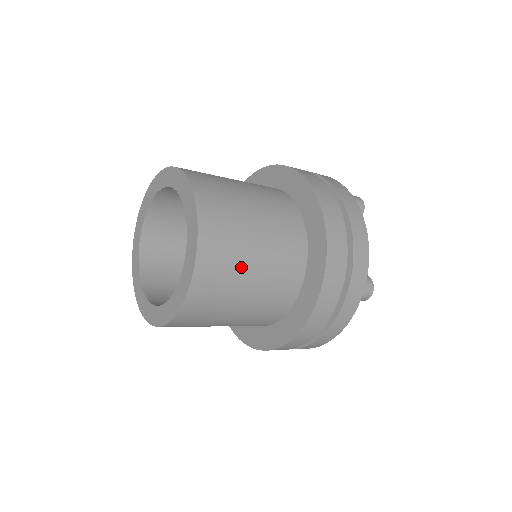
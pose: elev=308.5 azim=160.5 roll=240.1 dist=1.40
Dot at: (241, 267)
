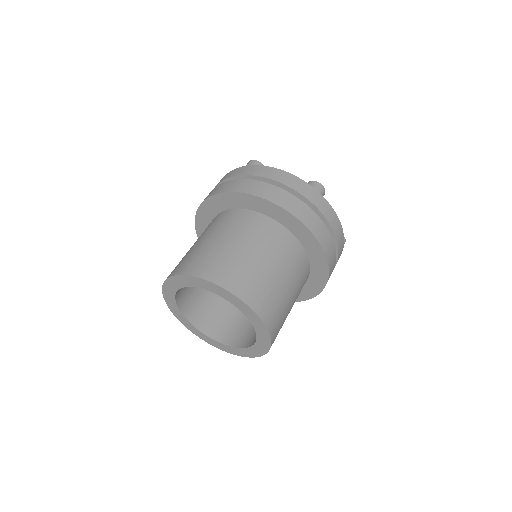
Dot at: (287, 312)
